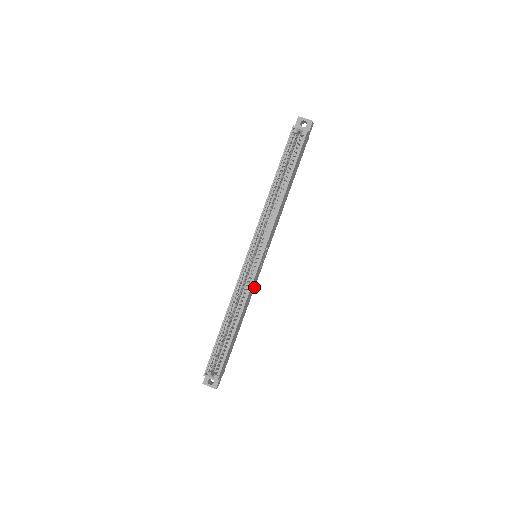
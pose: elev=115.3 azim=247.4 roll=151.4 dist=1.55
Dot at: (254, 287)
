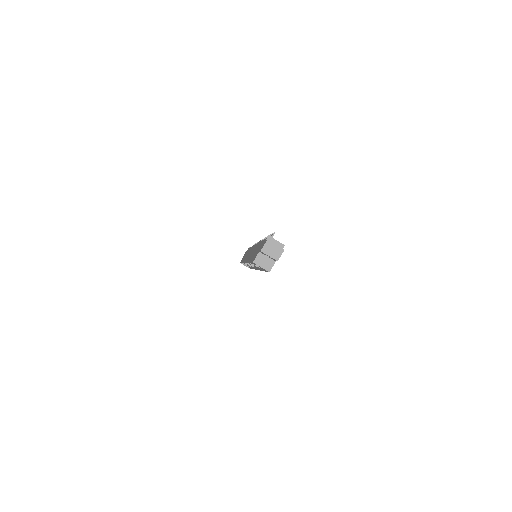
Dot at: occluded
